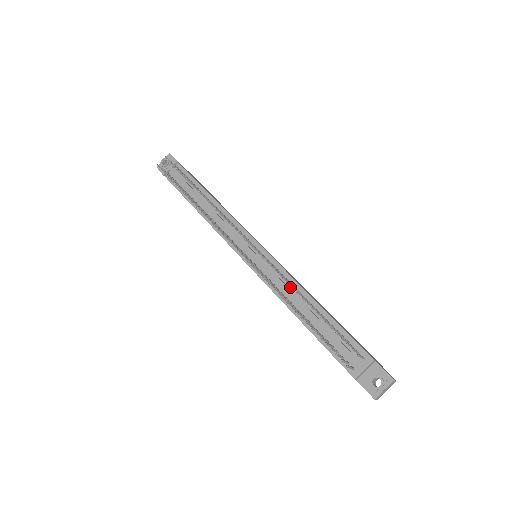
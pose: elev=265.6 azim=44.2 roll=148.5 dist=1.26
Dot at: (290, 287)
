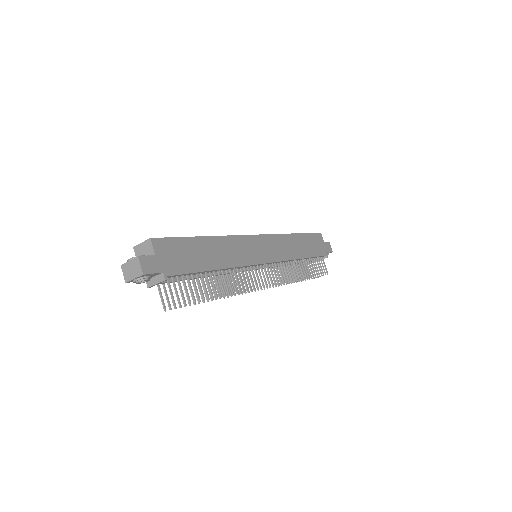
Dot at: (287, 262)
